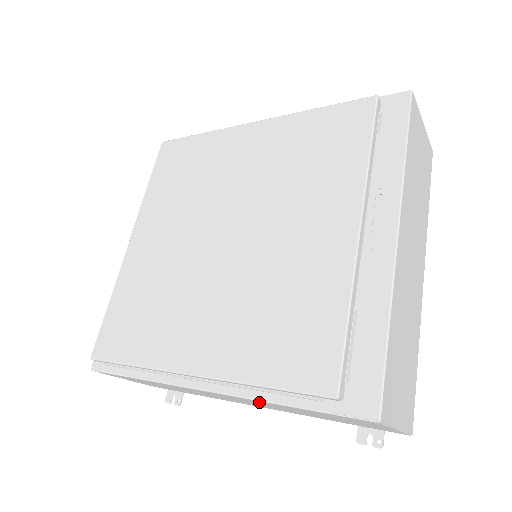
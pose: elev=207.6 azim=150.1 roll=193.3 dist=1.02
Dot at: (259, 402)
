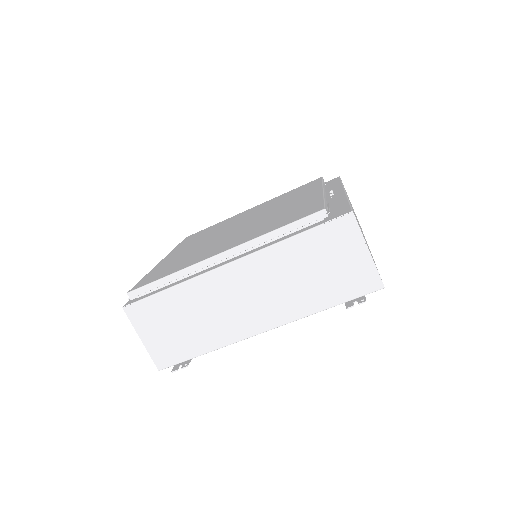
Dot at: (271, 260)
